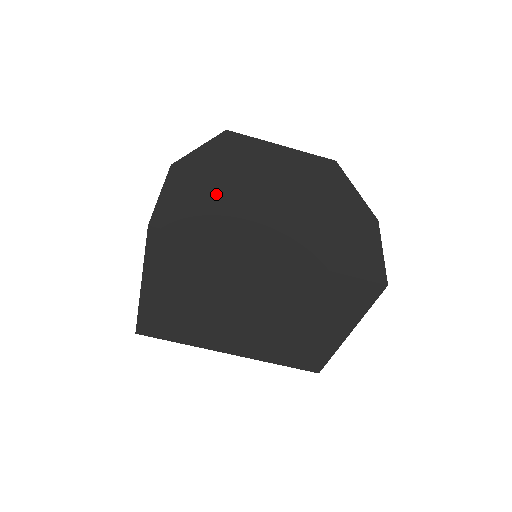
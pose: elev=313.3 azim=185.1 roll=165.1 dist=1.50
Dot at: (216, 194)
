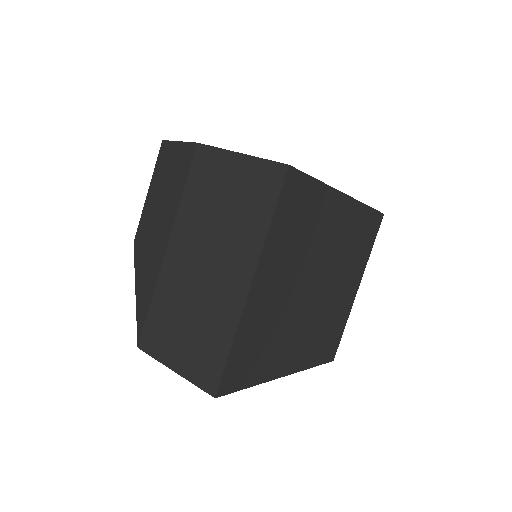
Dot at: occluded
